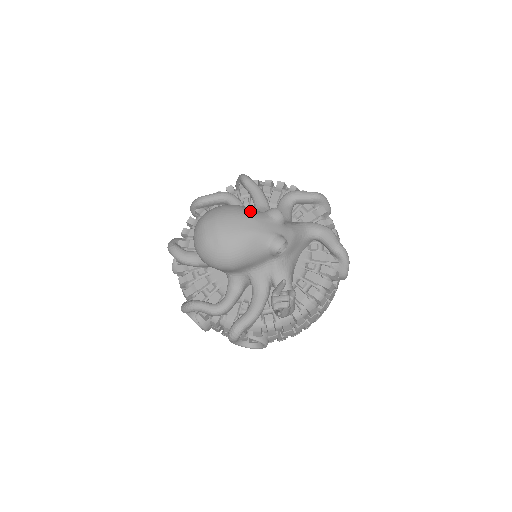
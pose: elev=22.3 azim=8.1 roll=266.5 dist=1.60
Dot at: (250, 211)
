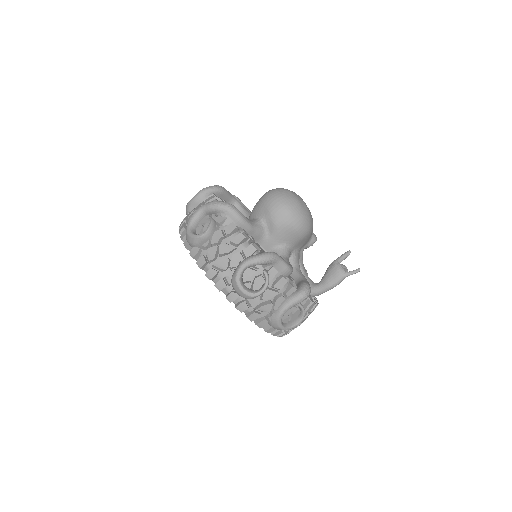
Dot at: occluded
